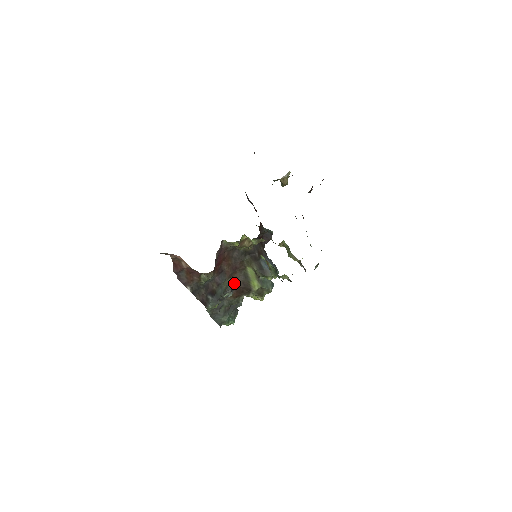
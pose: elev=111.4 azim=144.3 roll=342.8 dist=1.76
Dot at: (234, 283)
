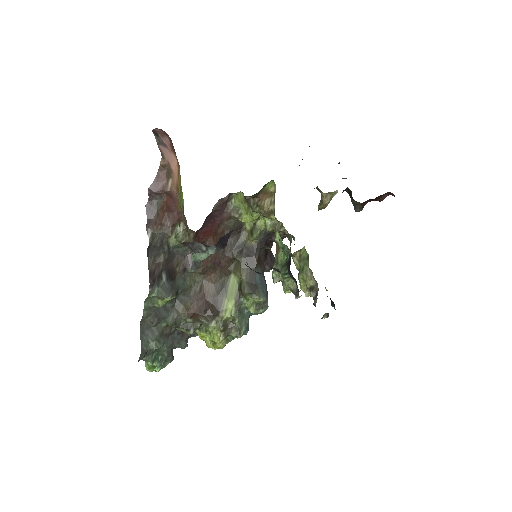
Dot at: (224, 242)
